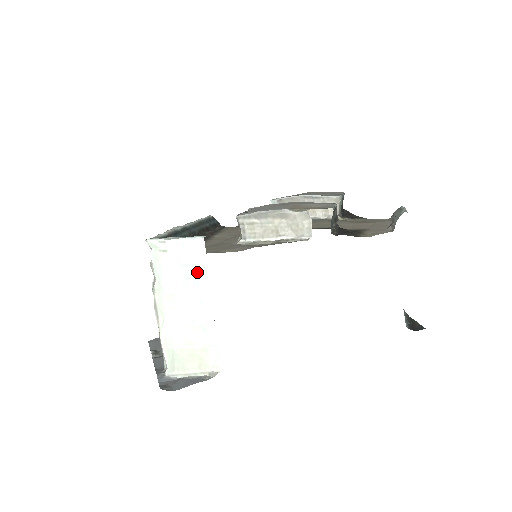
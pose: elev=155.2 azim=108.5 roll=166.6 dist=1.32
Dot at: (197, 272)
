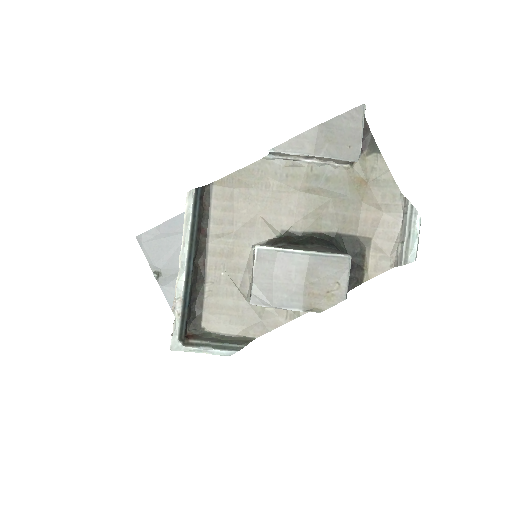
Dot at: occluded
